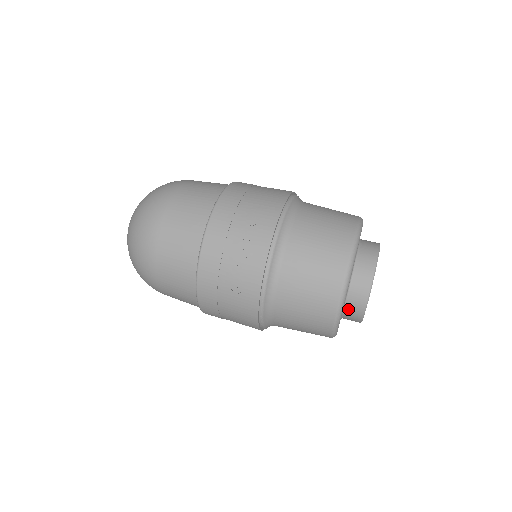
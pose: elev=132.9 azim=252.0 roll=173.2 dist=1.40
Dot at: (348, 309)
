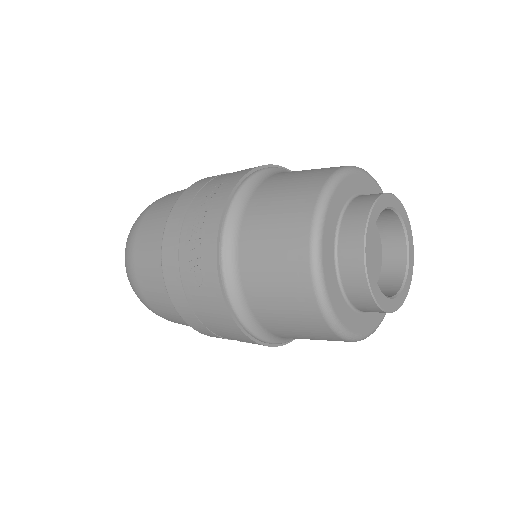
Dot at: (347, 286)
